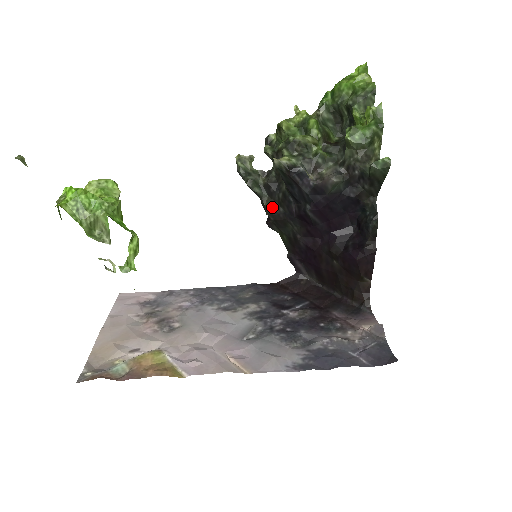
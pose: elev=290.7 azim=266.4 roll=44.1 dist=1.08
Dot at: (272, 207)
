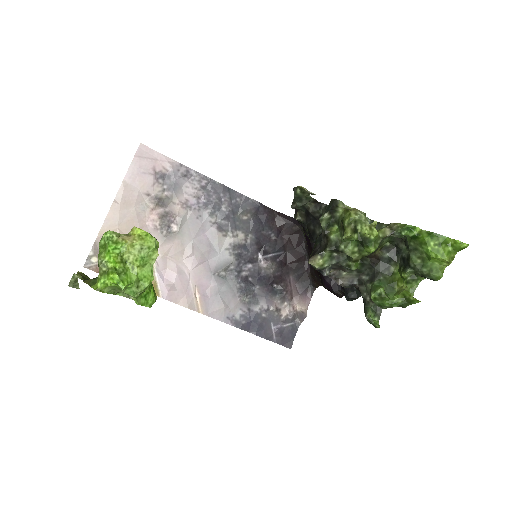
Dot at: (301, 221)
